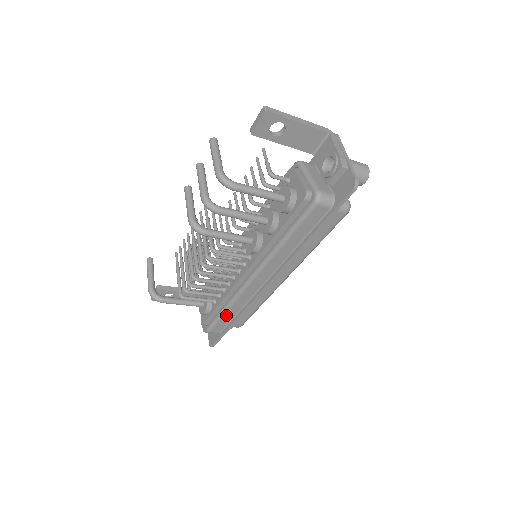
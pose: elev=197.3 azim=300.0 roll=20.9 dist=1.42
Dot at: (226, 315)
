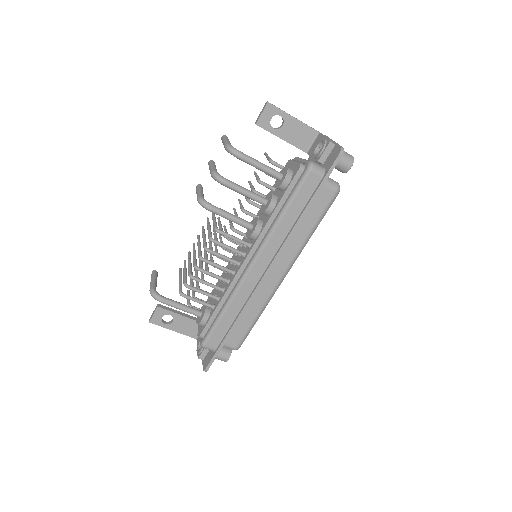
Dot at: (224, 319)
